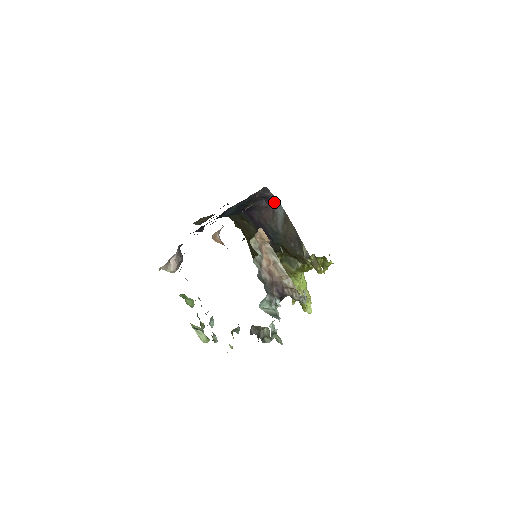
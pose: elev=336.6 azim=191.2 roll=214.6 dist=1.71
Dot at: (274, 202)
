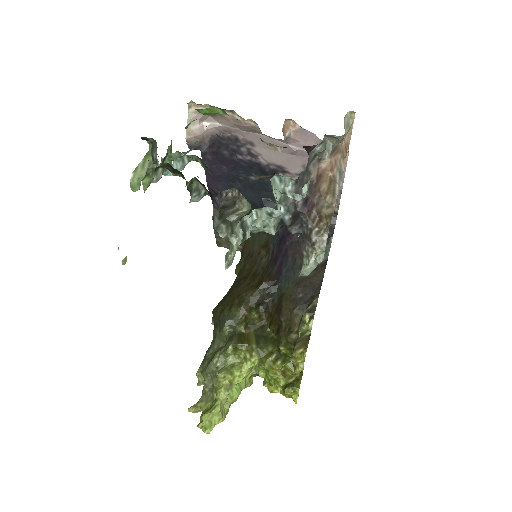
Dot at: occluded
